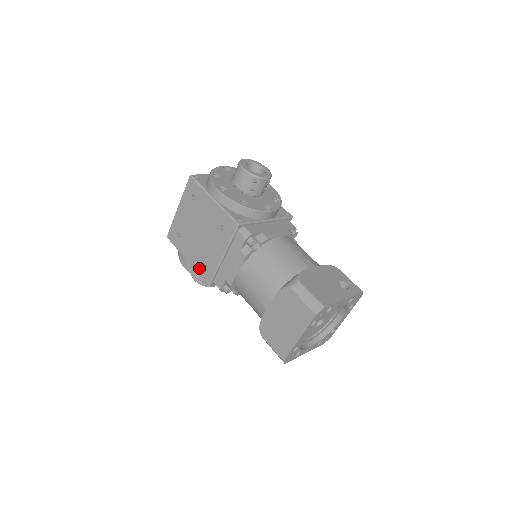
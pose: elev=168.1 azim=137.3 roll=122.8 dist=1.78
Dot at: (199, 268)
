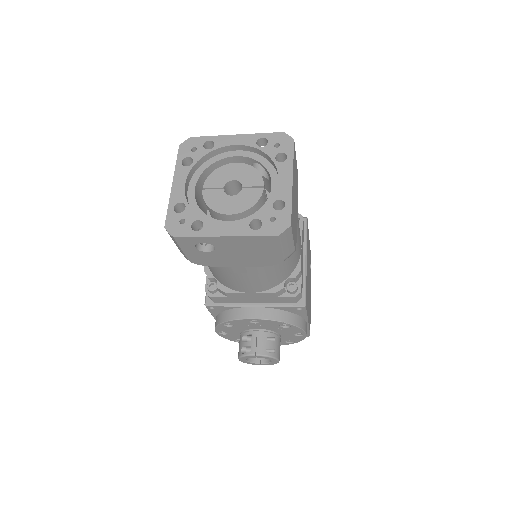
Dot at: occluded
